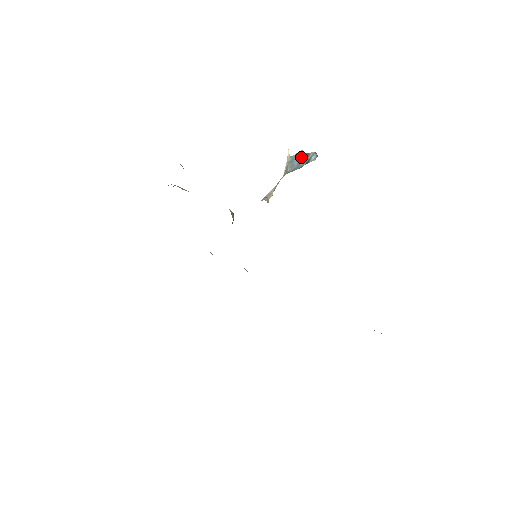
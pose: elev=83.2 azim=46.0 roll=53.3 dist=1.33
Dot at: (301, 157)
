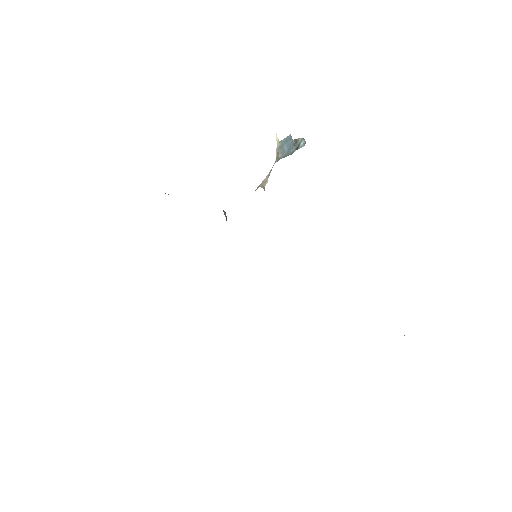
Dot at: (290, 142)
